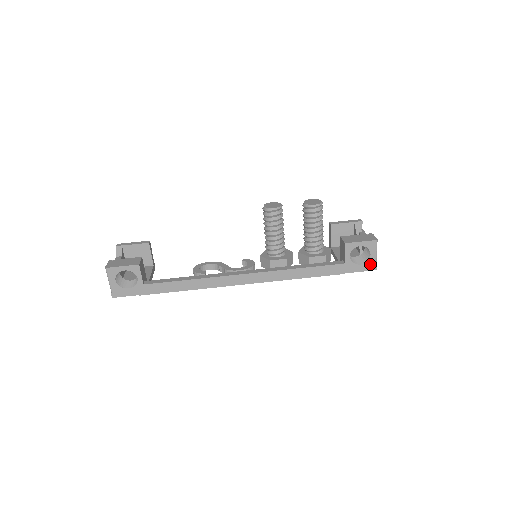
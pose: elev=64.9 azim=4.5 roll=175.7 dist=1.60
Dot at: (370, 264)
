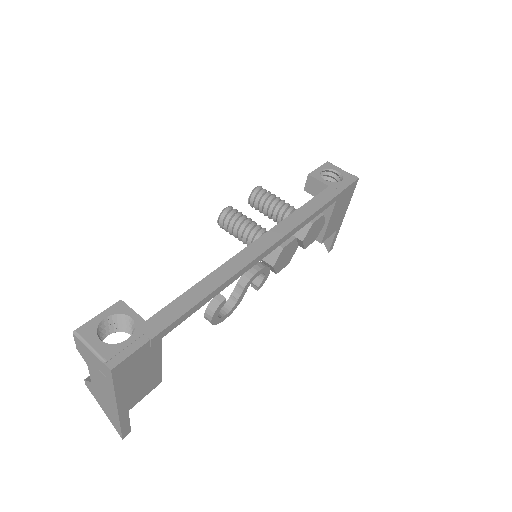
Dot at: (348, 177)
